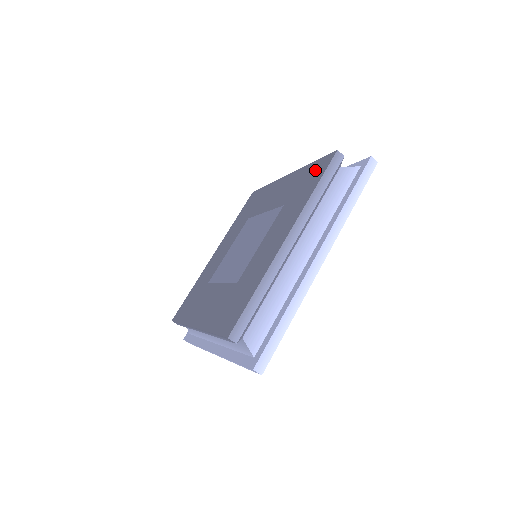
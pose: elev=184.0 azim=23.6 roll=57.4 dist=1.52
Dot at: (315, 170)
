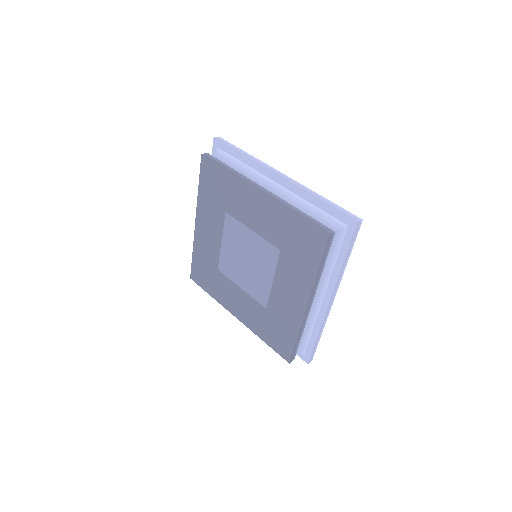
Dot at: (307, 237)
